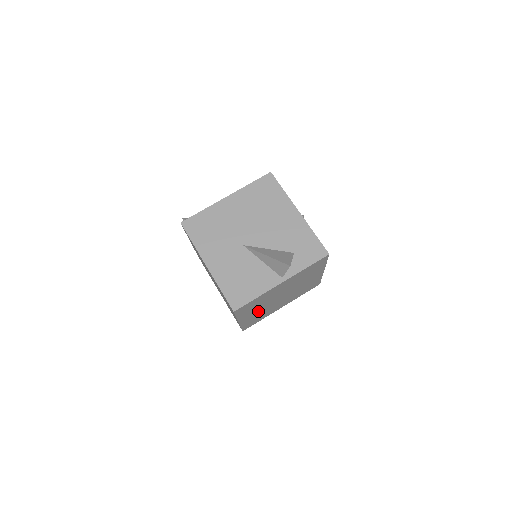
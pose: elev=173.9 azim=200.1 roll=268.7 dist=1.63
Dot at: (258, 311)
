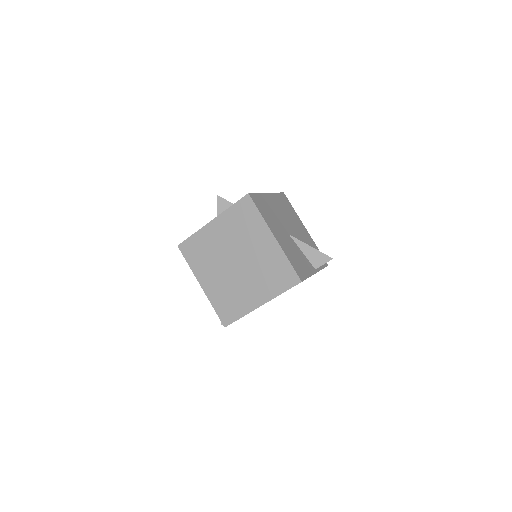
Dot at: occluded
